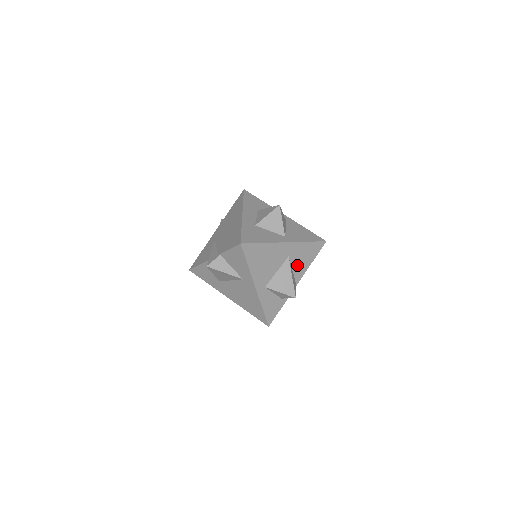
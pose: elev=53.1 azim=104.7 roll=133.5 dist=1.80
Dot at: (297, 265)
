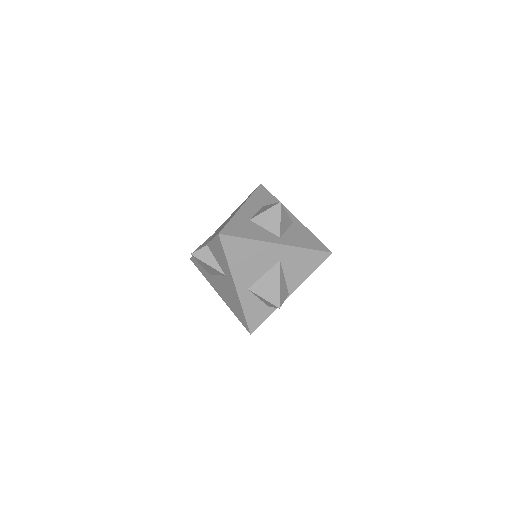
Dot at: (291, 273)
